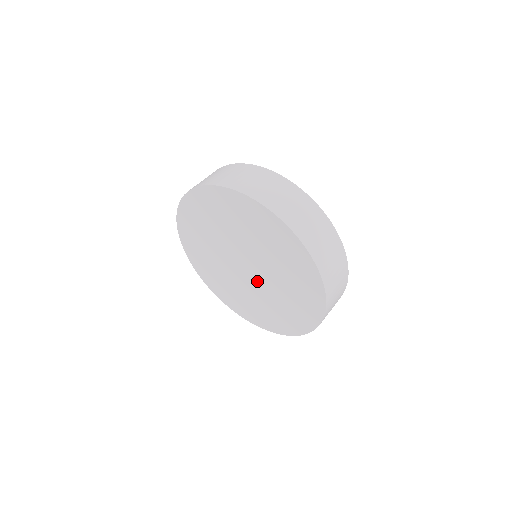
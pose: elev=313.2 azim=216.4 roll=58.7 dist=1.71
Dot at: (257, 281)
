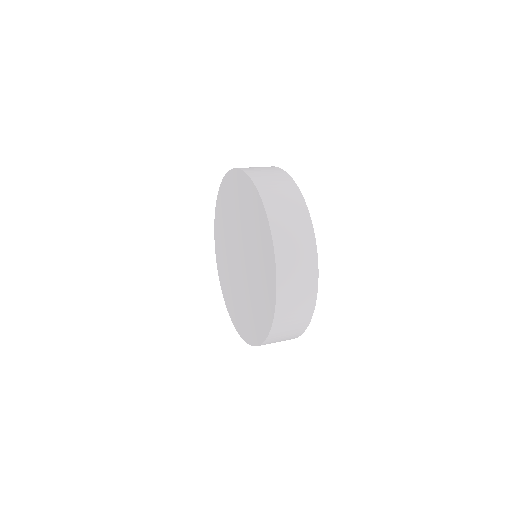
Dot at: (246, 270)
